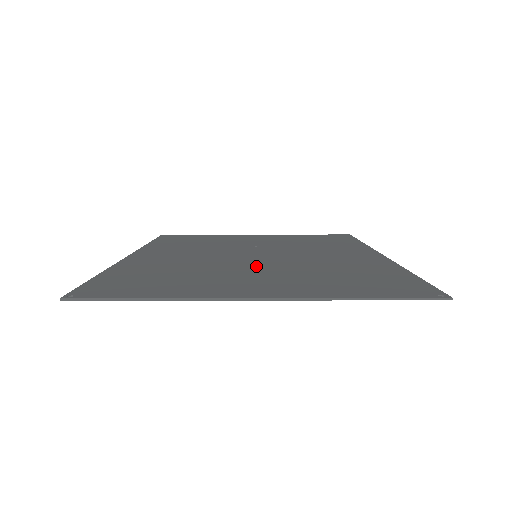
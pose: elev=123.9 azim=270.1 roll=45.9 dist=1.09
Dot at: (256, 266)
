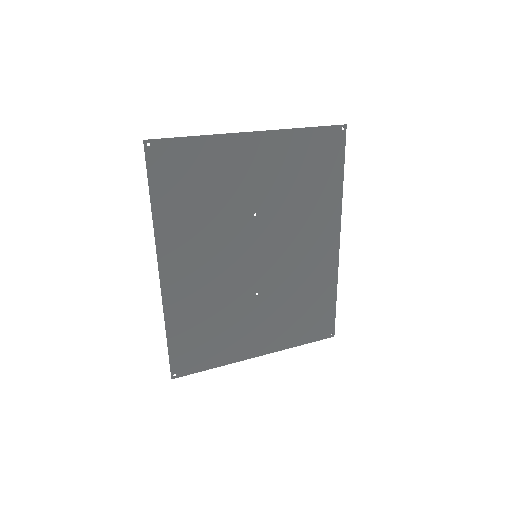
Dot at: (255, 216)
